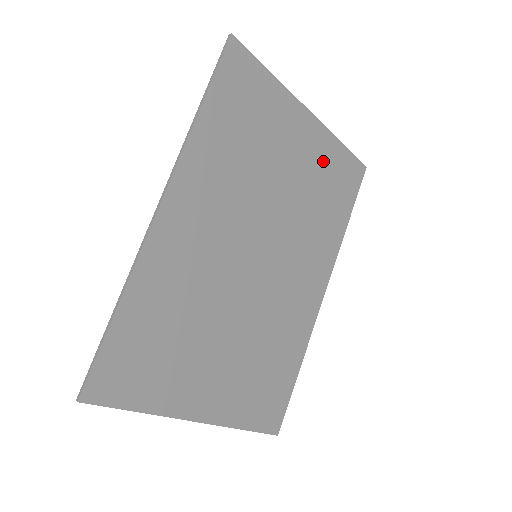
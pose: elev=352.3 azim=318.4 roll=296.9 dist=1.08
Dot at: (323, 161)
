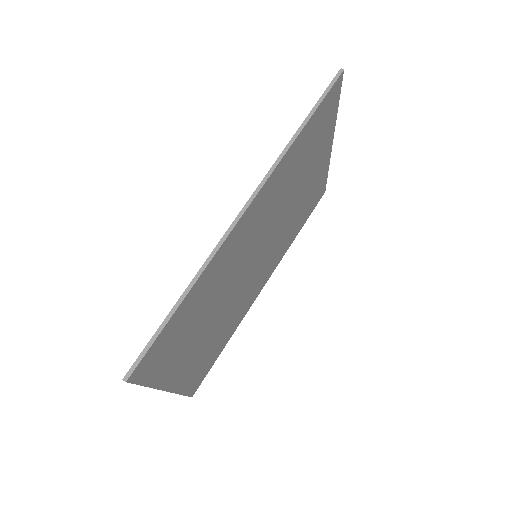
Dot at: (316, 184)
